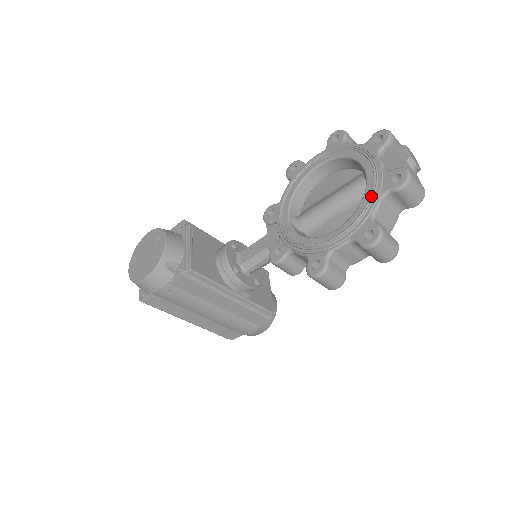
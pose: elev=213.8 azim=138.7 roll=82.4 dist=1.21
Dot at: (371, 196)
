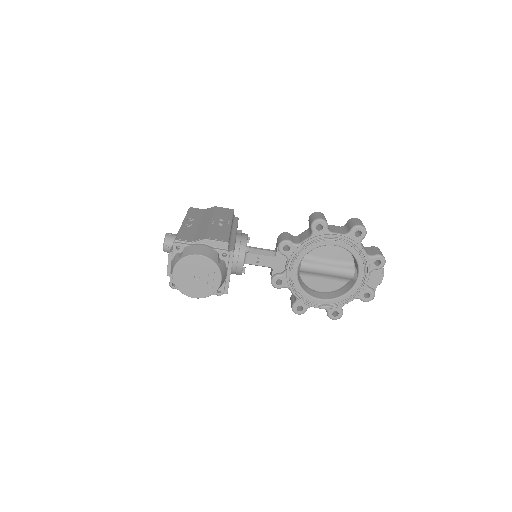
Dot at: (351, 298)
